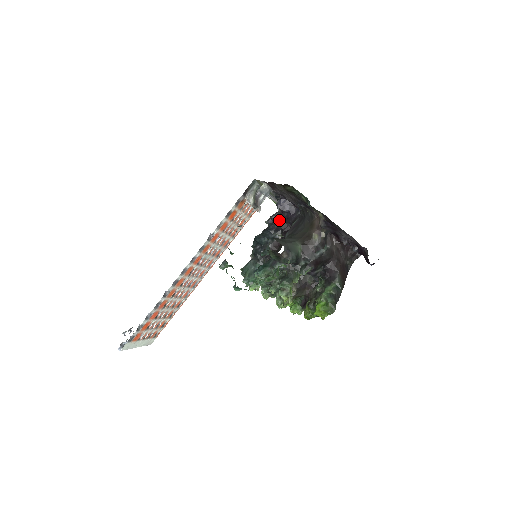
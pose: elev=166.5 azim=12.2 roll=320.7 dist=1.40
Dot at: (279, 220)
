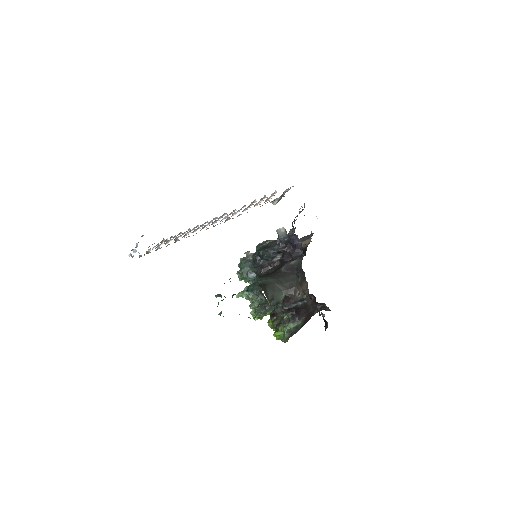
Dot at: (285, 244)
